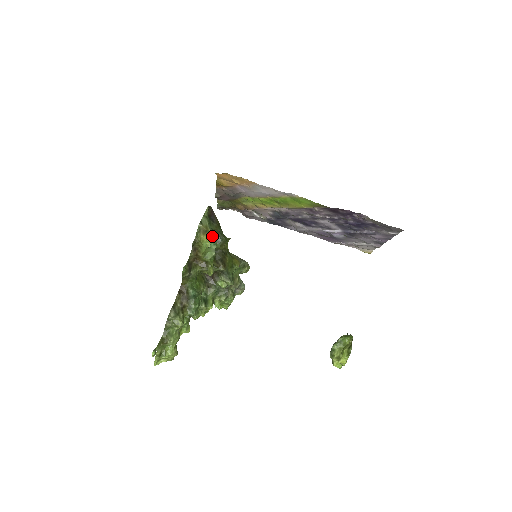
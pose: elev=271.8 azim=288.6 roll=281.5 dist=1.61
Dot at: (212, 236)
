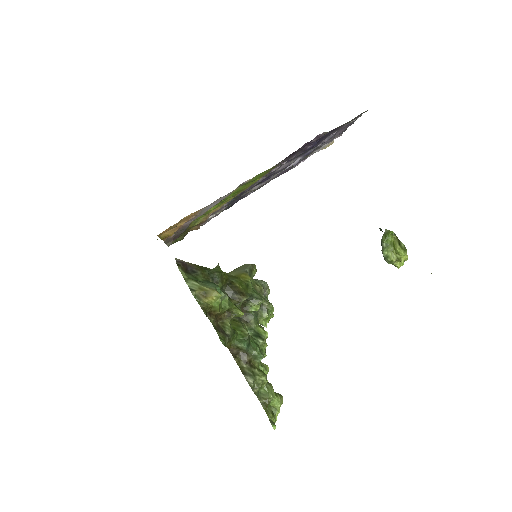
Dot at: (215, 292)
